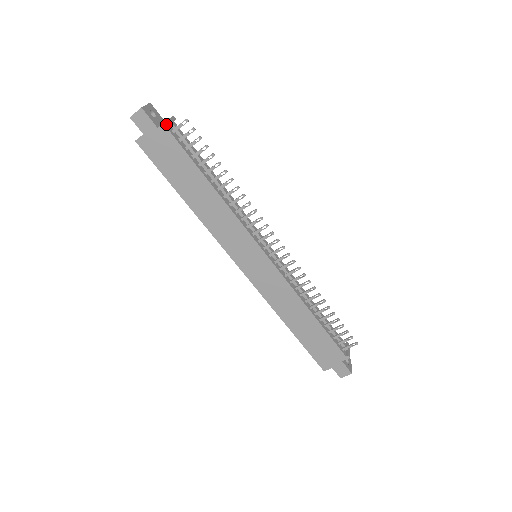
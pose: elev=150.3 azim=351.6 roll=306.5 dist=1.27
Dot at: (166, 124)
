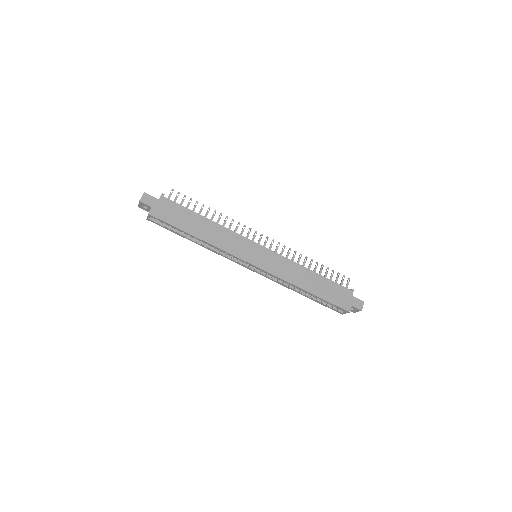
Dot at: (163, 195)
